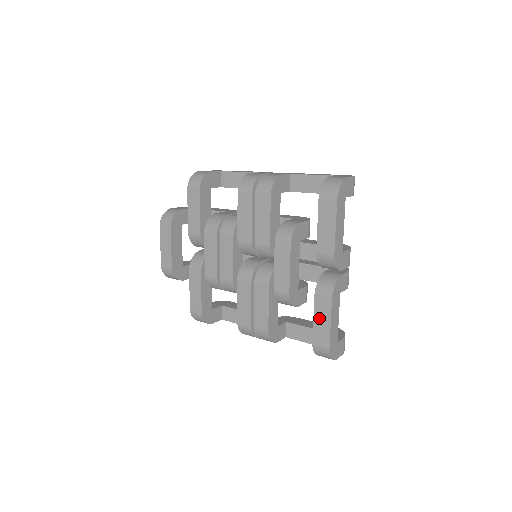
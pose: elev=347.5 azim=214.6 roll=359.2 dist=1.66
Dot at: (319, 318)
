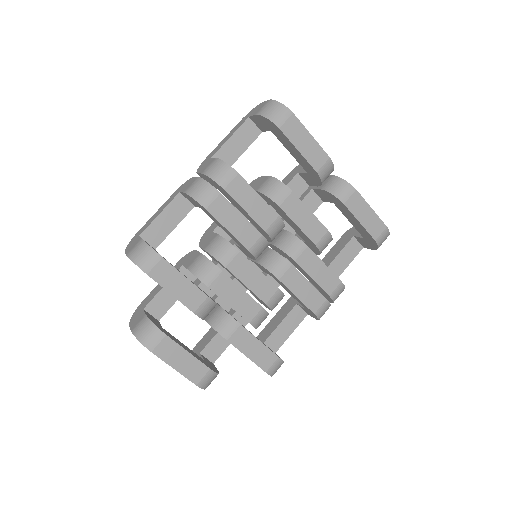
Dot at: (362, 216)
